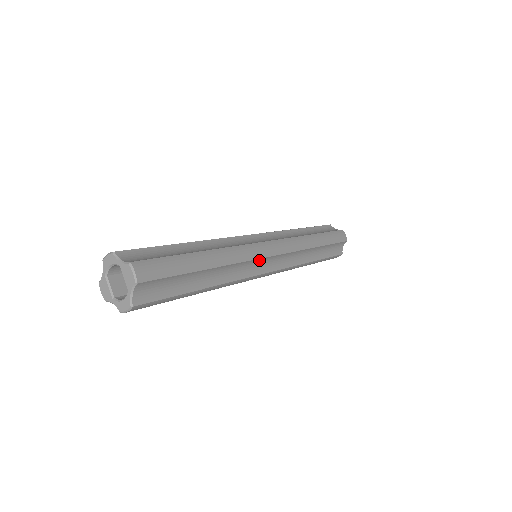
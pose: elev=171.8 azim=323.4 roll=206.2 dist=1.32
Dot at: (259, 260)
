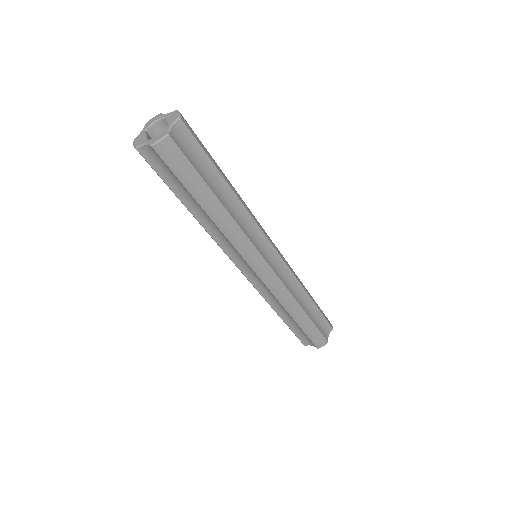
Dot at: (264, 238)
